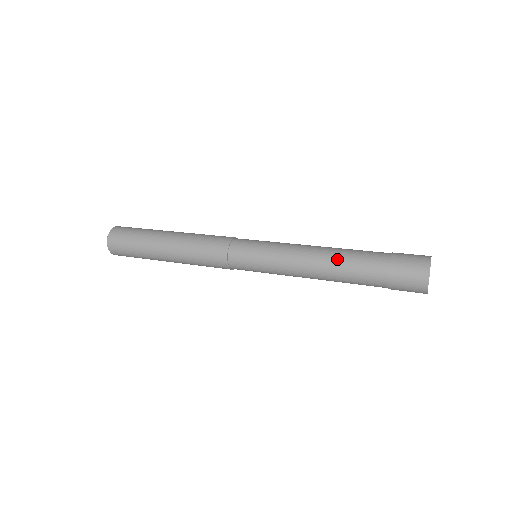
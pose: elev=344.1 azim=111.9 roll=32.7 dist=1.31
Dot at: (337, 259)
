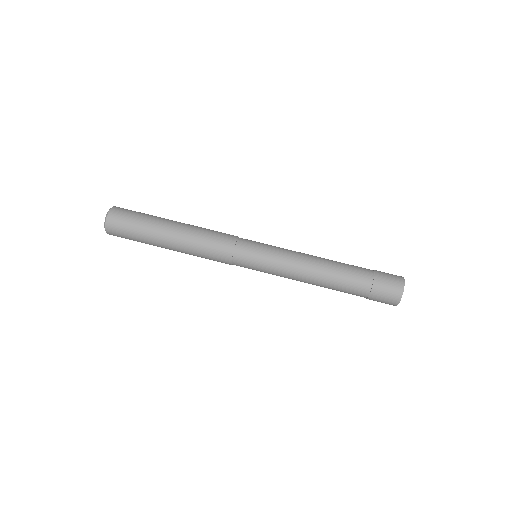
Dot at: (331, 273)
